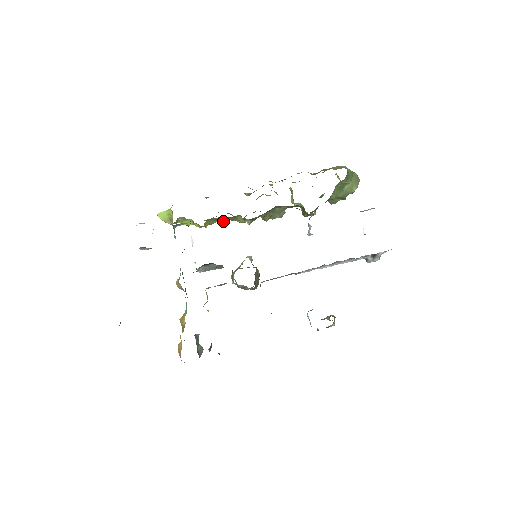
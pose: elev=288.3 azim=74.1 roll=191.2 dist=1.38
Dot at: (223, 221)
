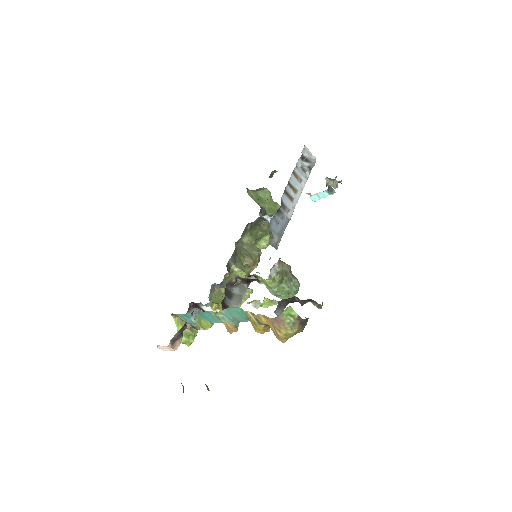
Dot at: (224, 291)
